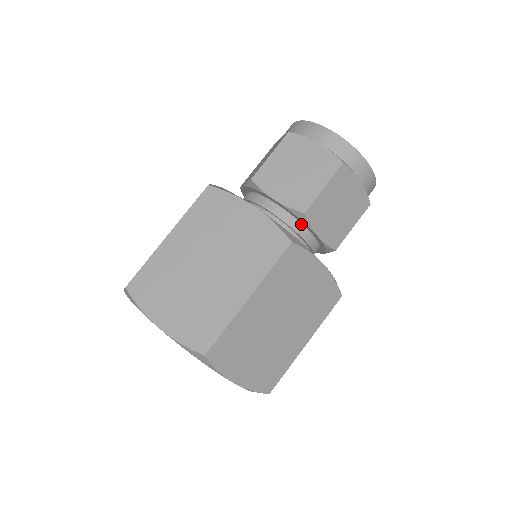
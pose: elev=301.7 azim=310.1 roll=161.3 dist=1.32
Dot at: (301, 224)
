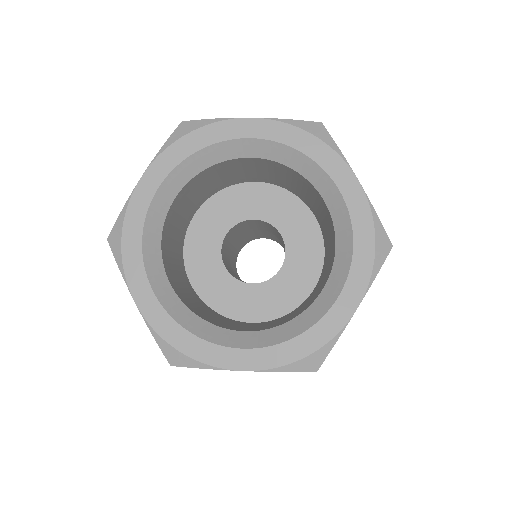
Dot at: occluded
